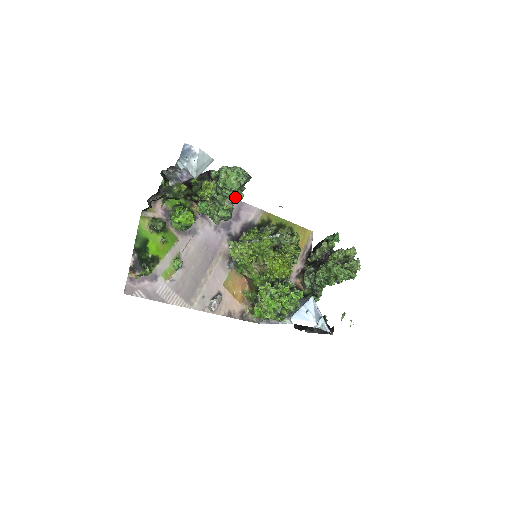
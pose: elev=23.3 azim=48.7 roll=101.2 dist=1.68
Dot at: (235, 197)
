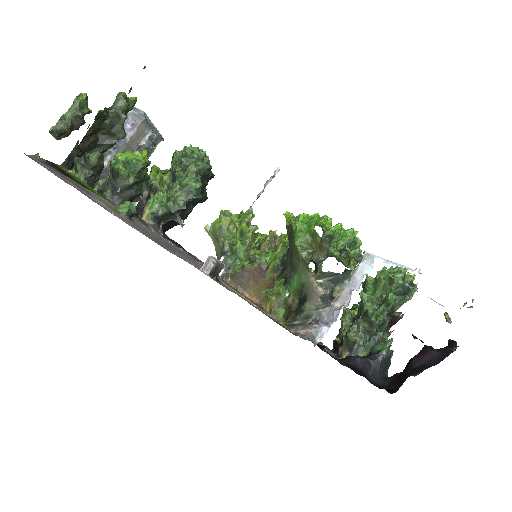
Dot at: (201, 164)
